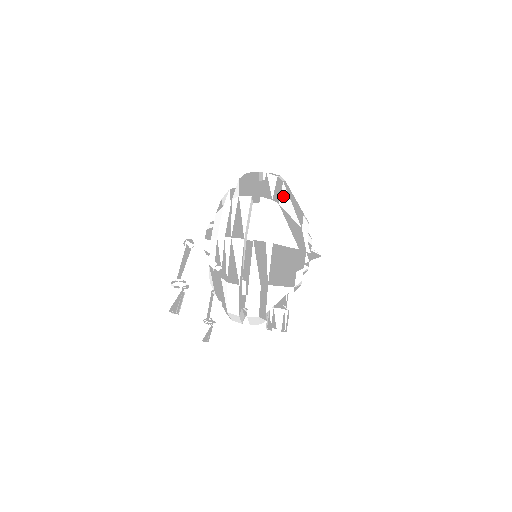
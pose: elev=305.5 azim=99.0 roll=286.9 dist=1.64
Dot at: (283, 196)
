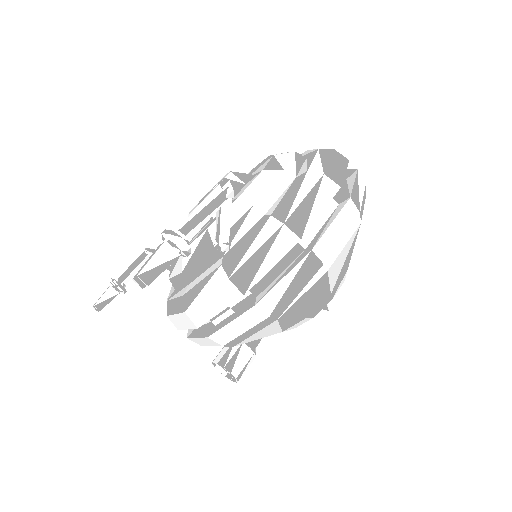
Dot at: occluded
